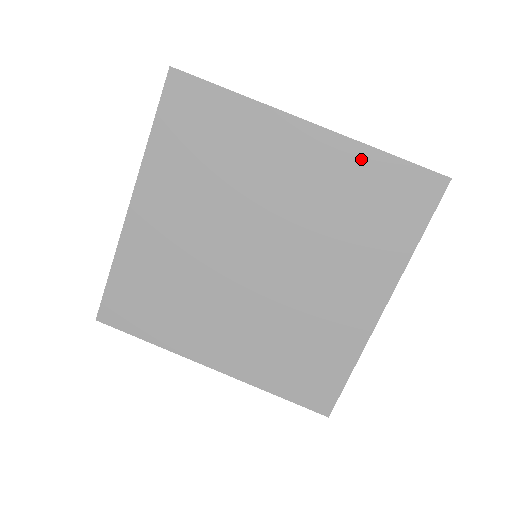
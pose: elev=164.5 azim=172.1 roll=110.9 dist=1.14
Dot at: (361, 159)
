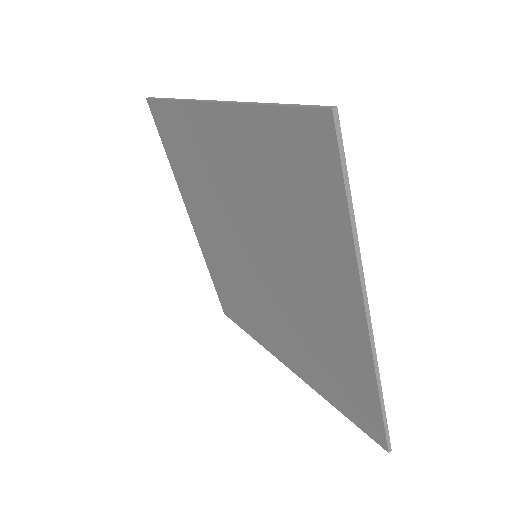
Dot at: (363, 372)
